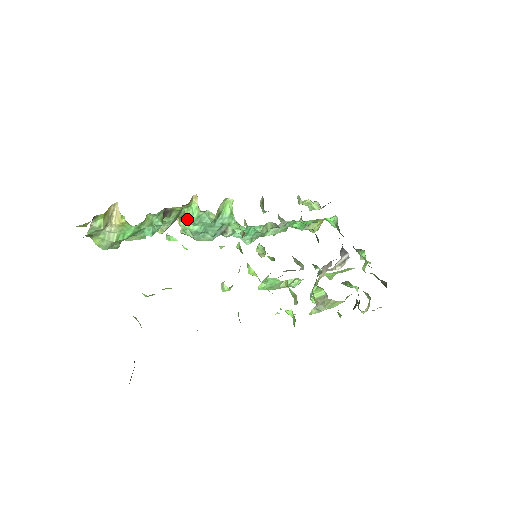
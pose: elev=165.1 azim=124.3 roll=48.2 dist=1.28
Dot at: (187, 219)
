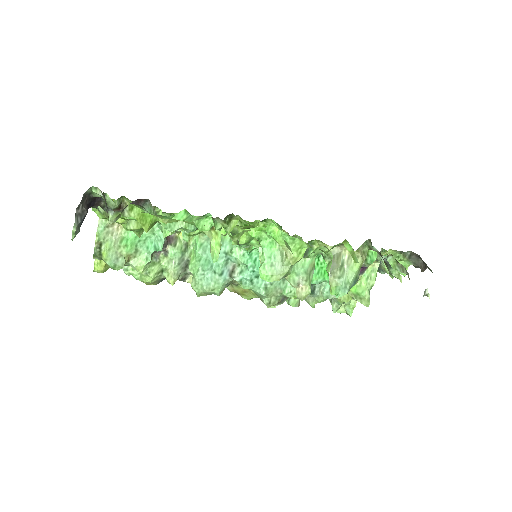
Dot at: (193, 258)
